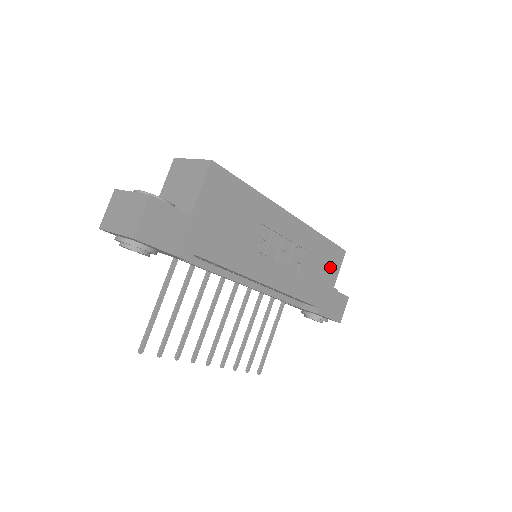
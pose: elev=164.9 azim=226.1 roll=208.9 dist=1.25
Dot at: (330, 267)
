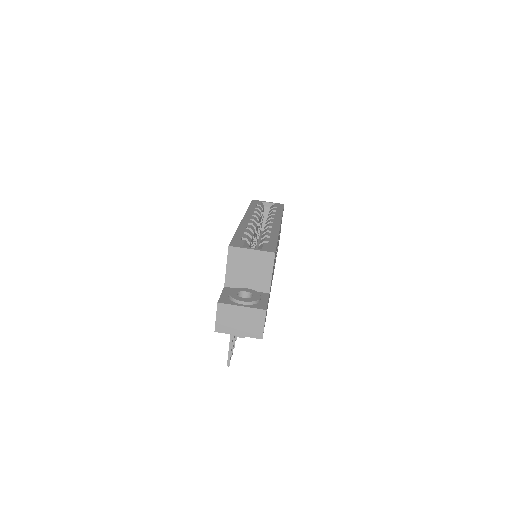
Dot at: occluded
